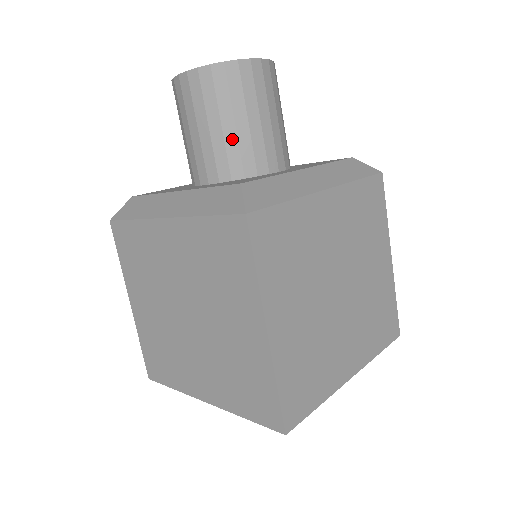
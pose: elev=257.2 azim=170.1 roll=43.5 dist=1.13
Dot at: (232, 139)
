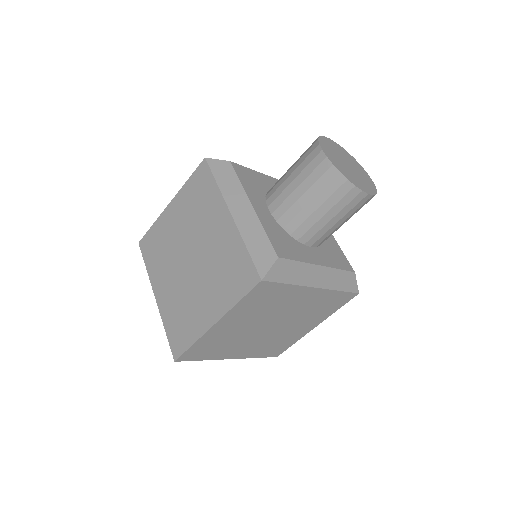
Dot at: (306, 213)
